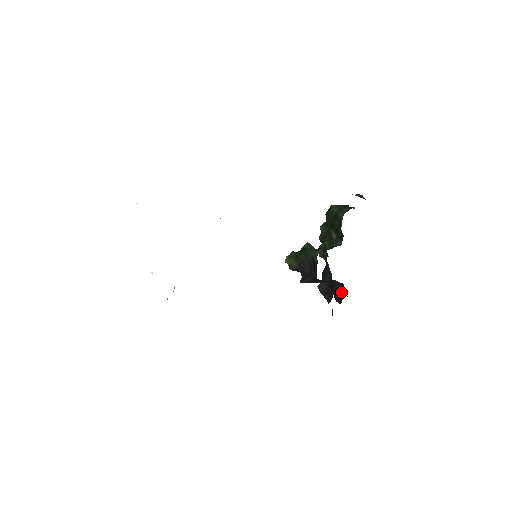
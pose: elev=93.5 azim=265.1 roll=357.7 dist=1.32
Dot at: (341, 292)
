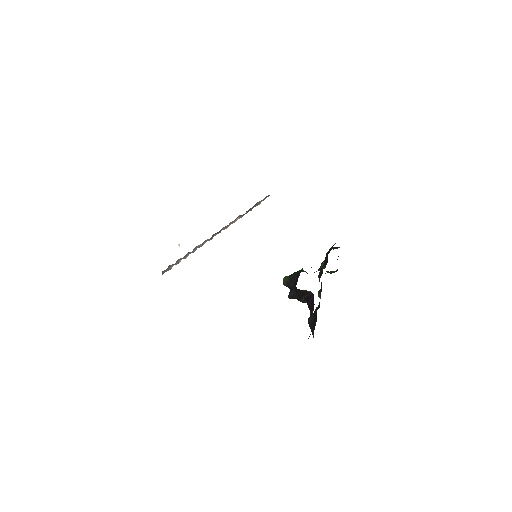
Dot at: (312, 304)
